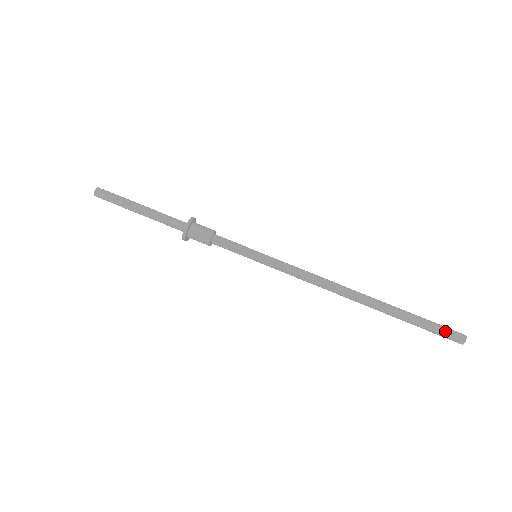
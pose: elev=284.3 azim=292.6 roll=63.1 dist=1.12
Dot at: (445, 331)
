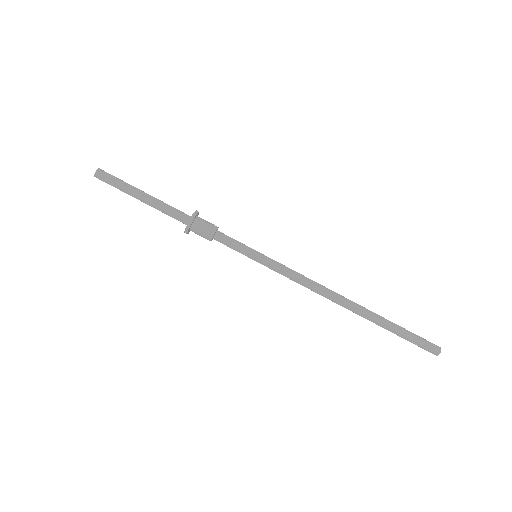
Dot at: (423, 344)
